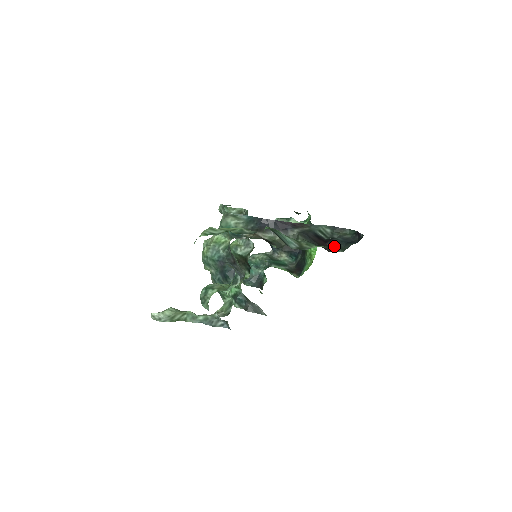
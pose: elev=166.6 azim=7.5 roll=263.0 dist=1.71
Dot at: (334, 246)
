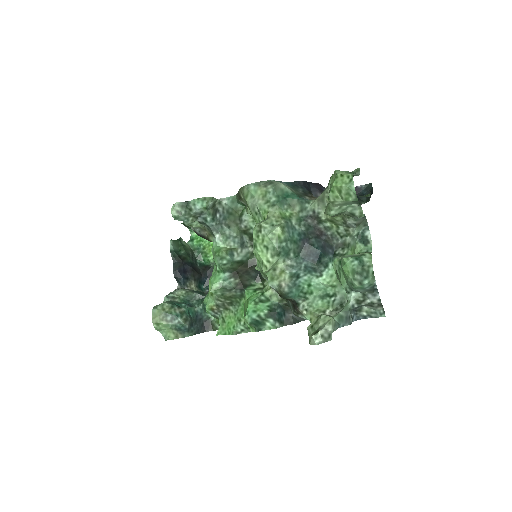
Dot at: occluded
